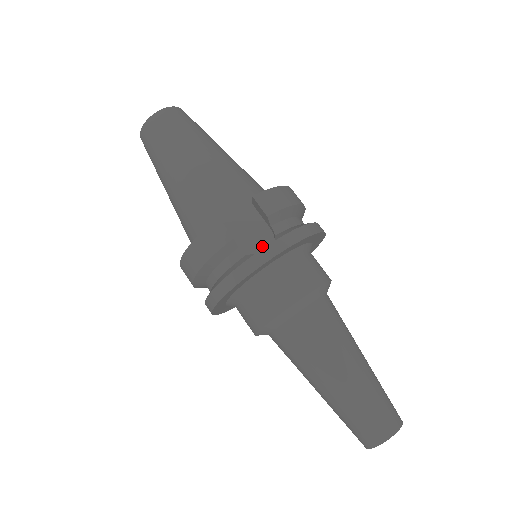
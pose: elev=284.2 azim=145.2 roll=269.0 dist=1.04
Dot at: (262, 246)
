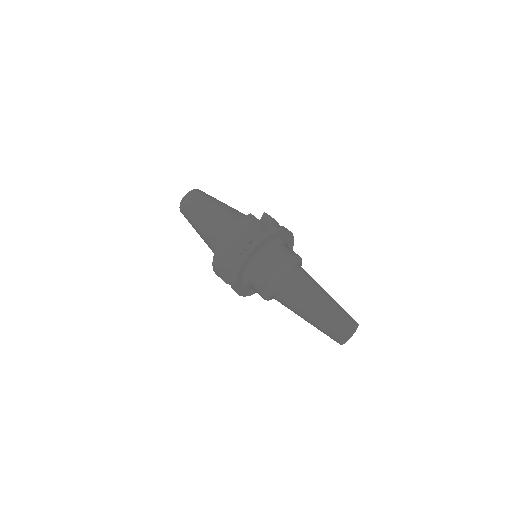
Dot at: occluded
